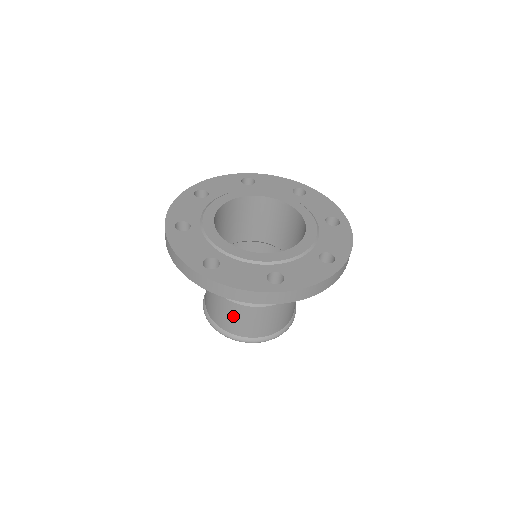
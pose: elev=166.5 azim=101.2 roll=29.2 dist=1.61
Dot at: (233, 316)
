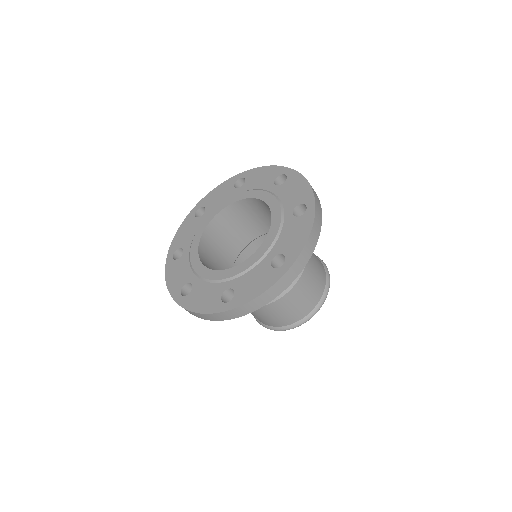
Dot at: (253, 313)
